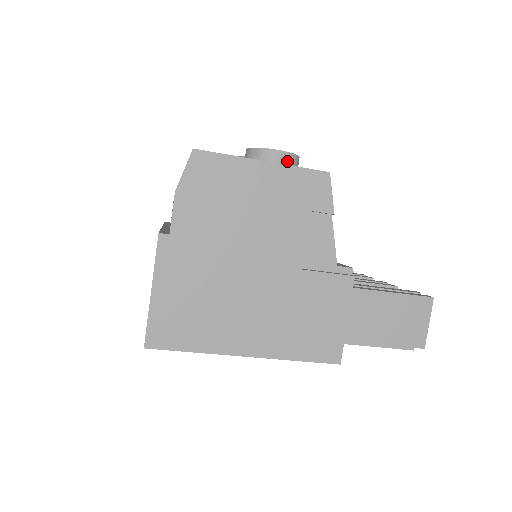
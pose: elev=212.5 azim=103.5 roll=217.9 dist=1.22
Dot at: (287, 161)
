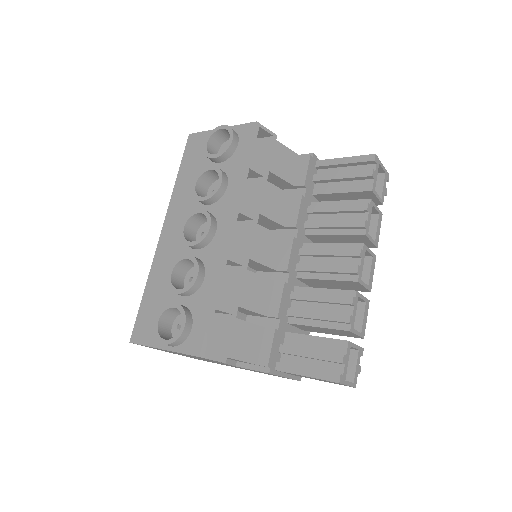
Dot at: (174, 345)
